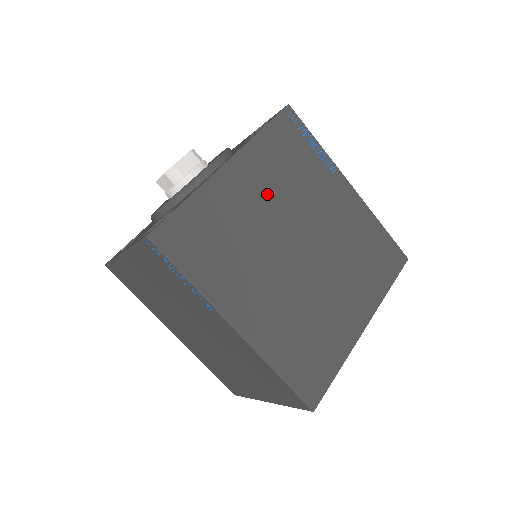
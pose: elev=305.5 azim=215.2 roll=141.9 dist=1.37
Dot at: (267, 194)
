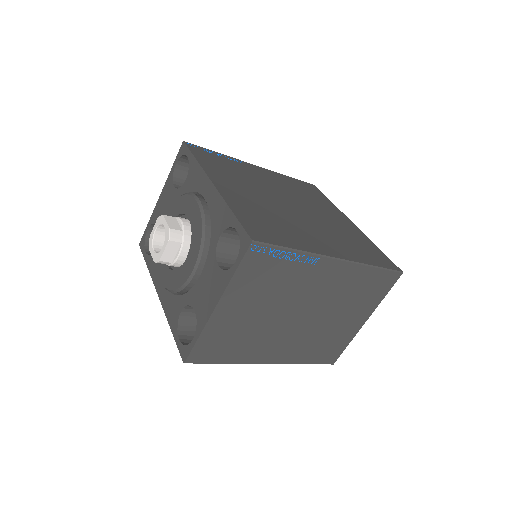
Dot at: (246, 188)
